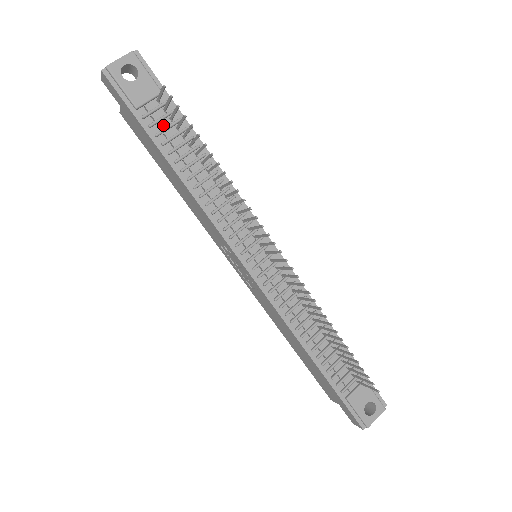
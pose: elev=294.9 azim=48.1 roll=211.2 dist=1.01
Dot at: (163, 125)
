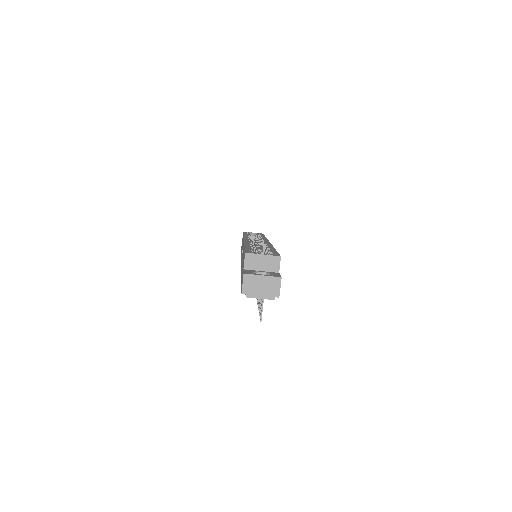
Dot at: occluded
